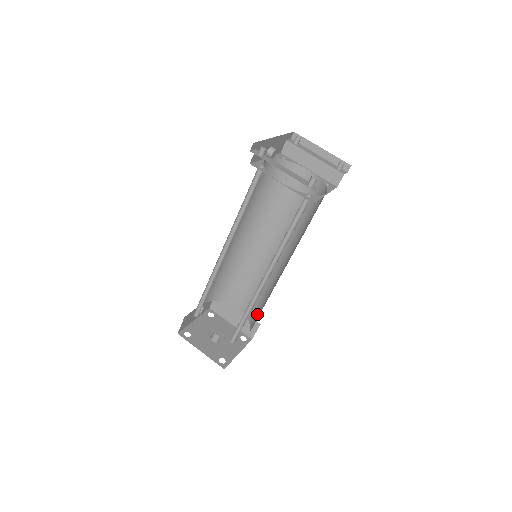
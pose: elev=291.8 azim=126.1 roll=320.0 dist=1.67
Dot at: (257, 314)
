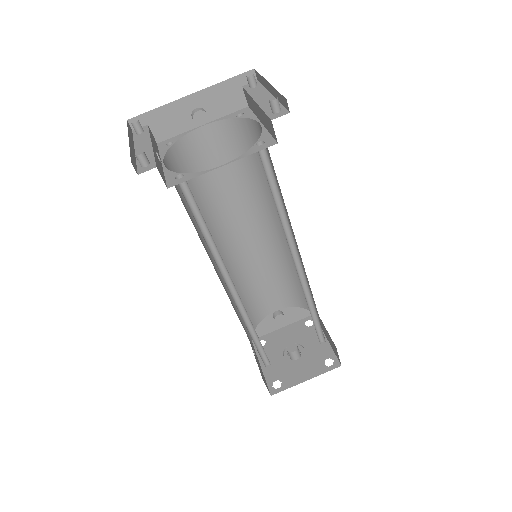
Dot at: occluded
